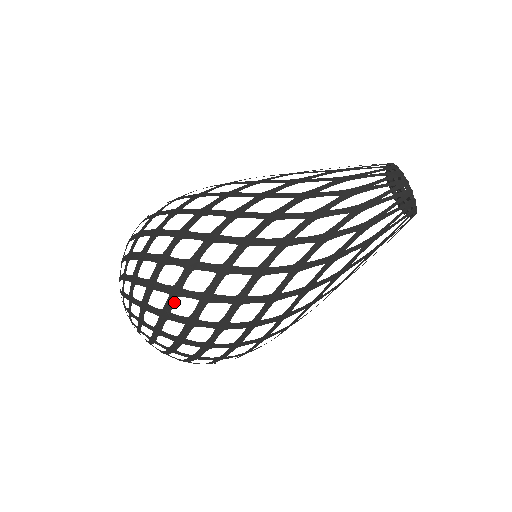
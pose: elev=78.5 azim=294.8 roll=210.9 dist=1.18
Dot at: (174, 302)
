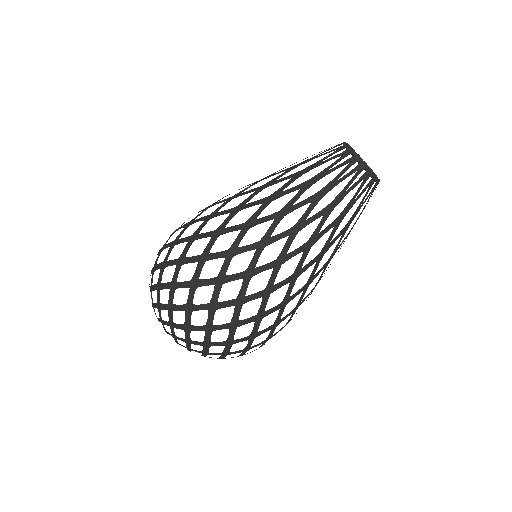
Dot at: occluded
